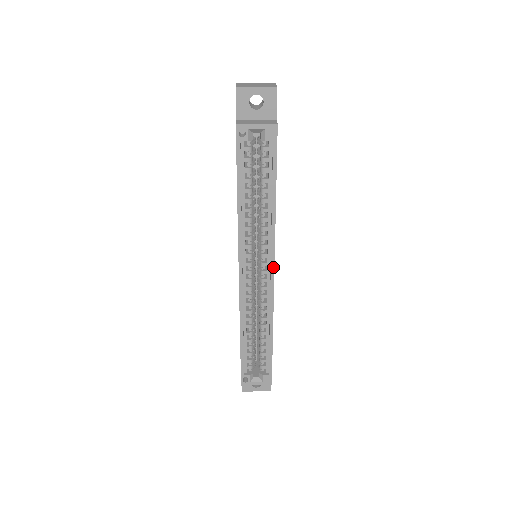
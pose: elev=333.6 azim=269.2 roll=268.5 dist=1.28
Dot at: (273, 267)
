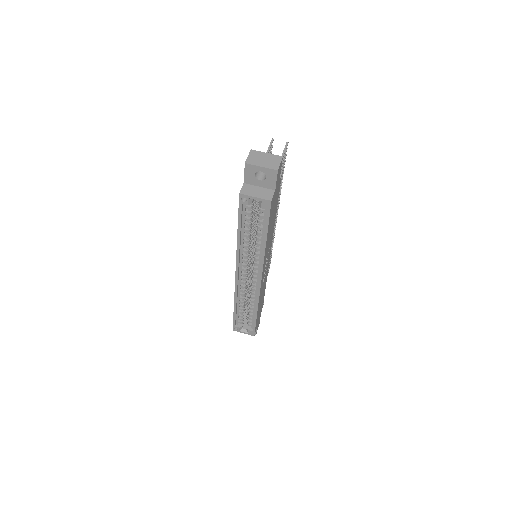
Dot at: (261, 278)
